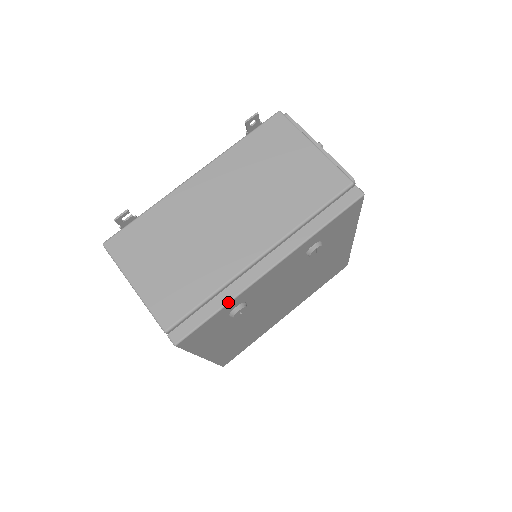
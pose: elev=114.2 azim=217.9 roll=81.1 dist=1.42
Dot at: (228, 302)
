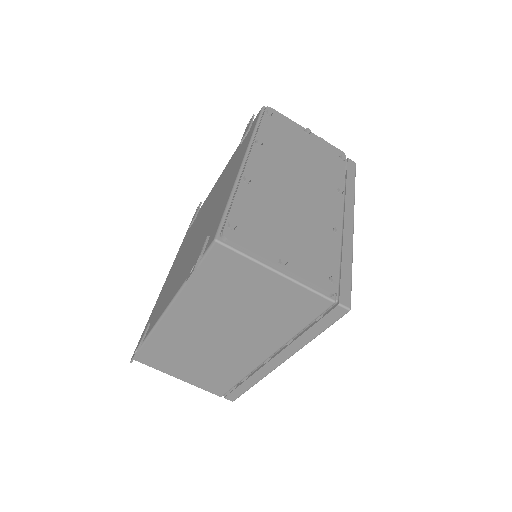
Dot at: occluded
